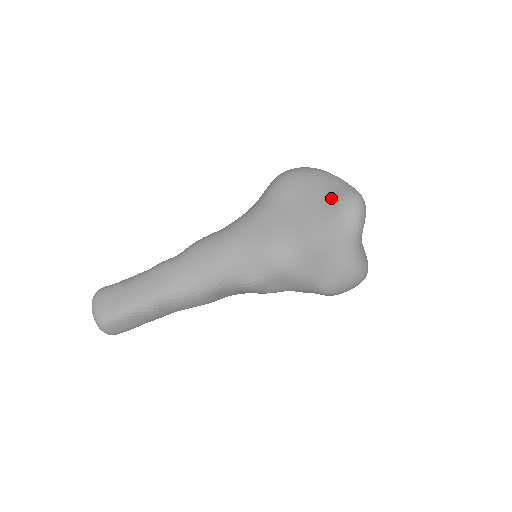
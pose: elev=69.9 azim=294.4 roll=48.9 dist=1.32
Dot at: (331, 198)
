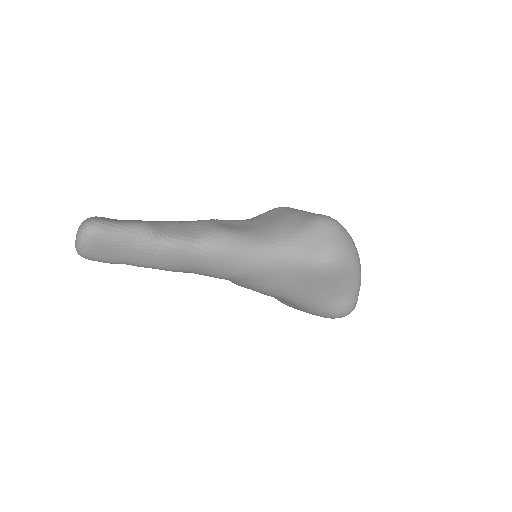
Dot at: (340, 304)
